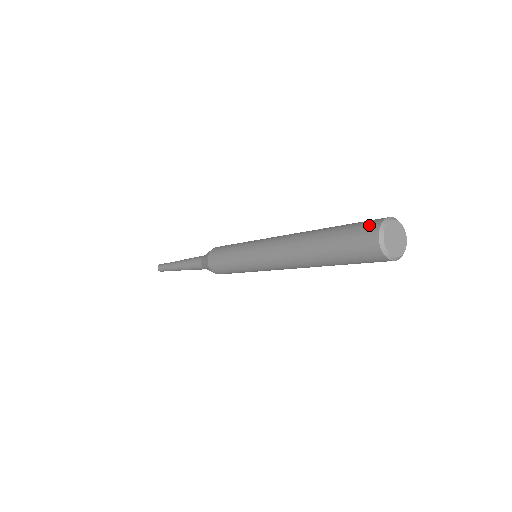
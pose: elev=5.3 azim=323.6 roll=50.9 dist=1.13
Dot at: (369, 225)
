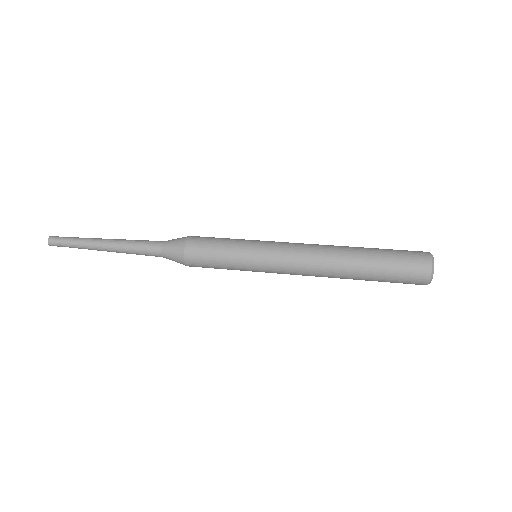
Dot at: (420, 266)
